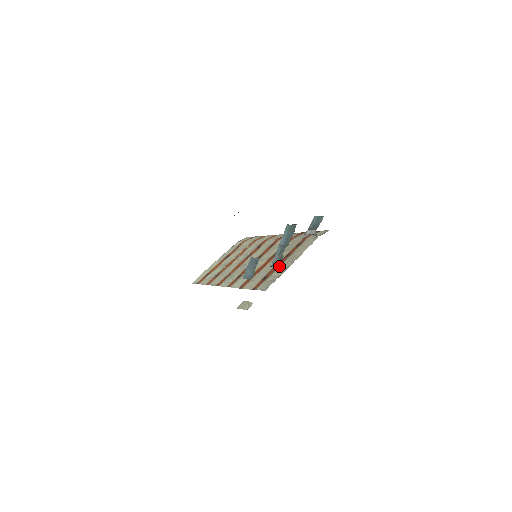
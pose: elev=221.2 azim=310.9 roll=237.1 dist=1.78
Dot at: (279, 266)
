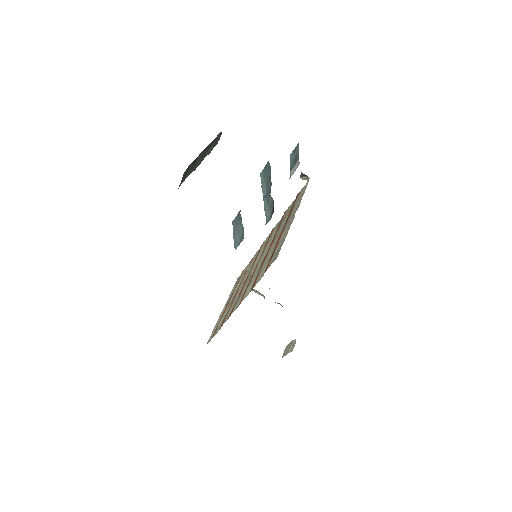
Dot at: (282, 232)
